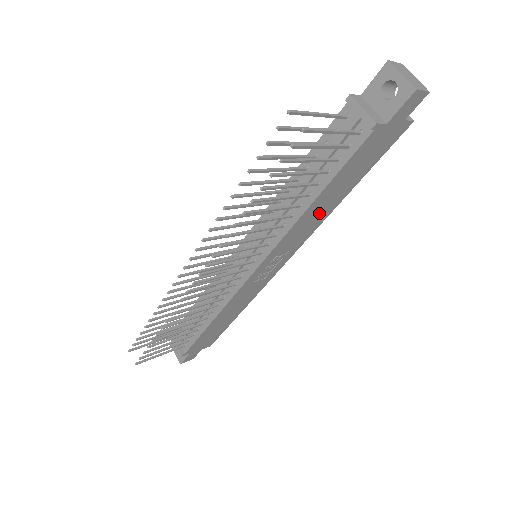
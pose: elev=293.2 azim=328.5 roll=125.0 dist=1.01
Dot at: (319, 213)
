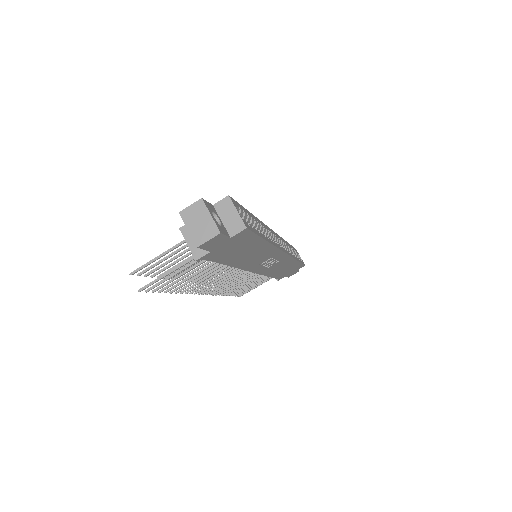
Dot at: (255, 254)
